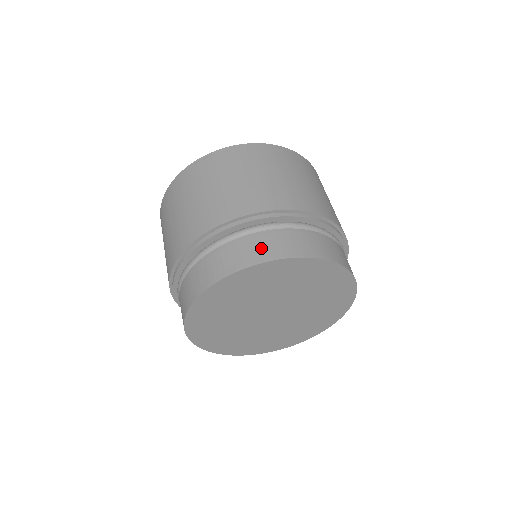
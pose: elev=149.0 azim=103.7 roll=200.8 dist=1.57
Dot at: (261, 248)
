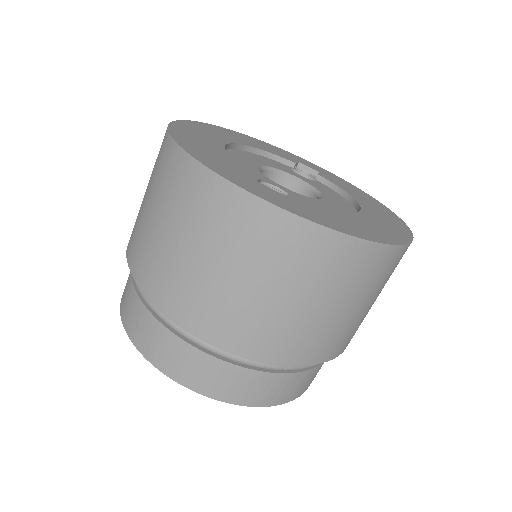
Dot at: (164, 353)
